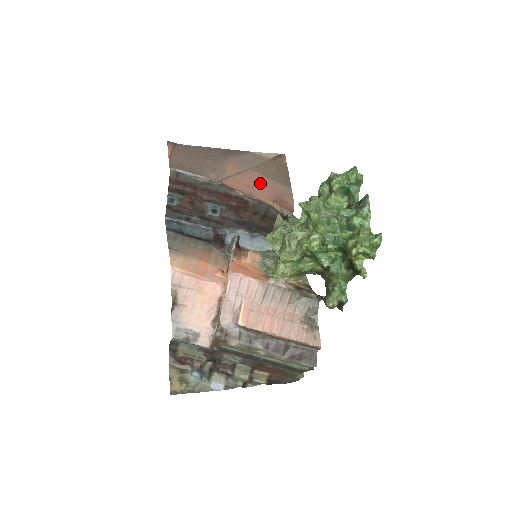
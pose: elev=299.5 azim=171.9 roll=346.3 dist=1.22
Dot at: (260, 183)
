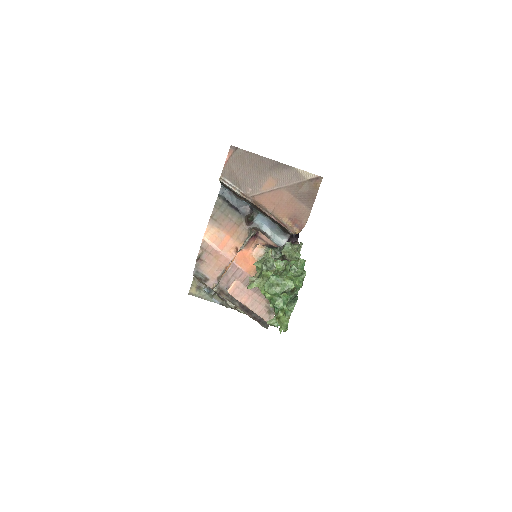
Dot at: (286, 202)
